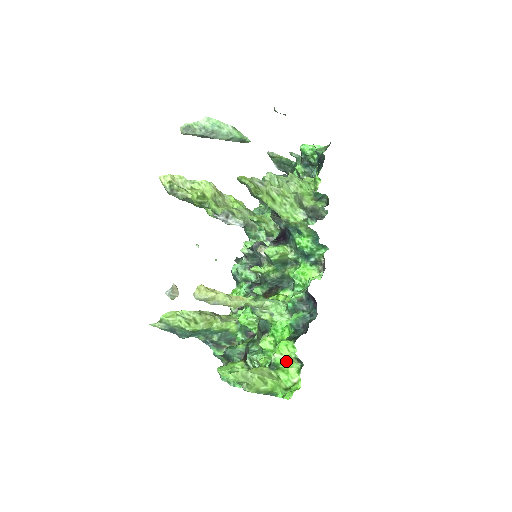
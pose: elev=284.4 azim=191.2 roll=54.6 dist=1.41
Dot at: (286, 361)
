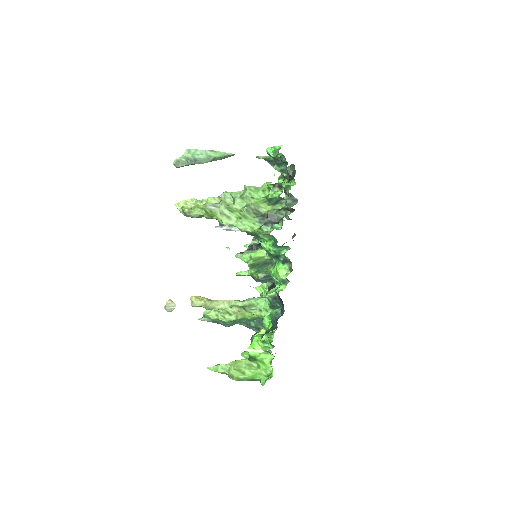
Dot at: (259, 354)
